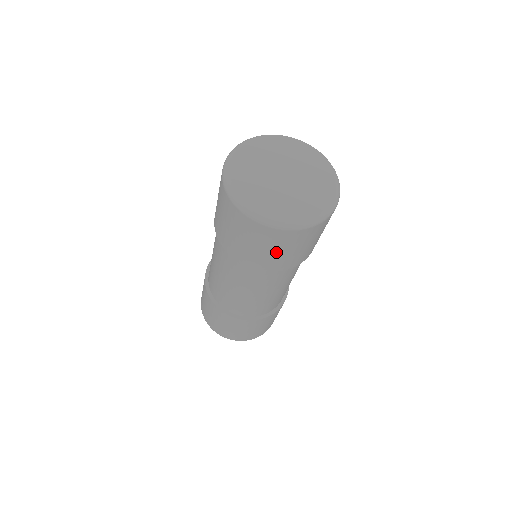
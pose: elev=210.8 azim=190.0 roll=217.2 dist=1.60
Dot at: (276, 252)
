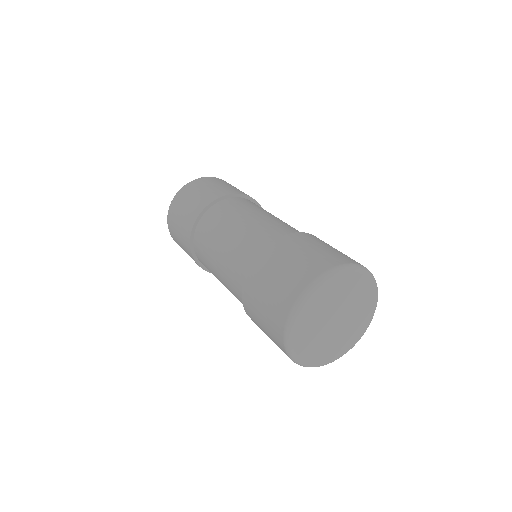
Dot at: occluded
